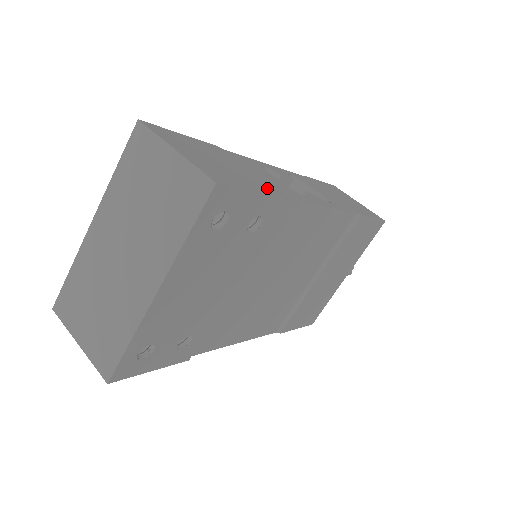
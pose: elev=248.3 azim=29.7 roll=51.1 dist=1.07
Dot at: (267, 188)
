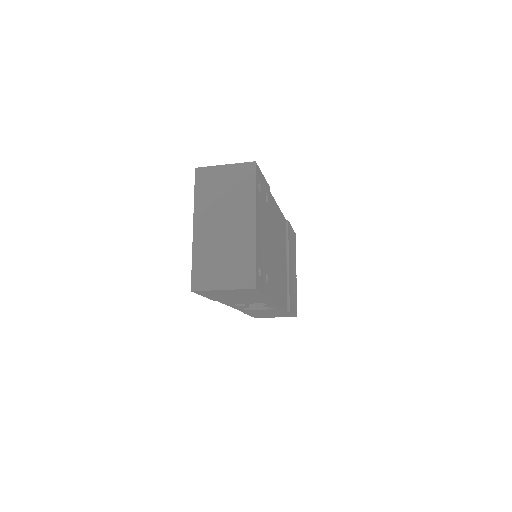
Dot at: occluded
